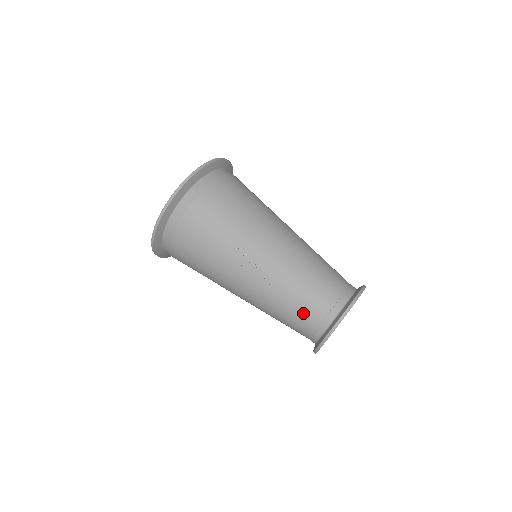
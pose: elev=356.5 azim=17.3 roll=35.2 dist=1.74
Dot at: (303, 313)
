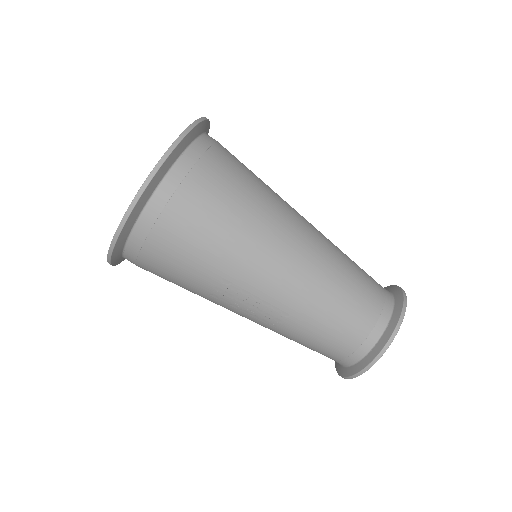
Dot at: (320, 349)
